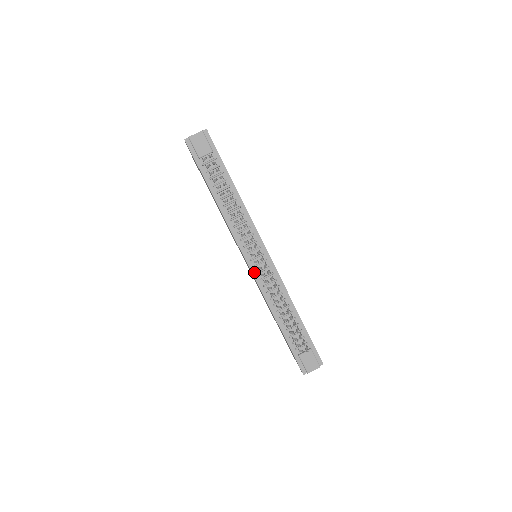
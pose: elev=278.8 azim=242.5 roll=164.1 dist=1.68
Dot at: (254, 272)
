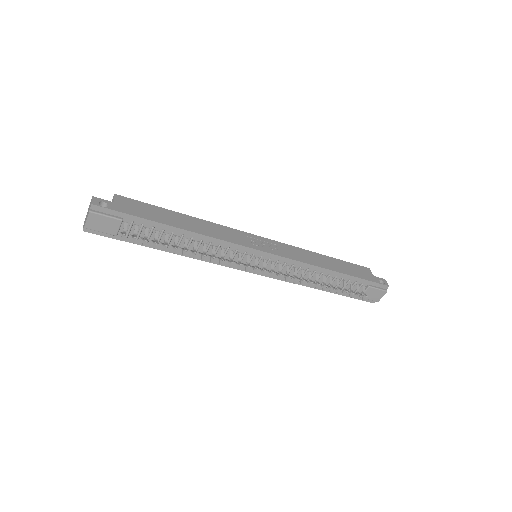
Dot at: (266, 274)
